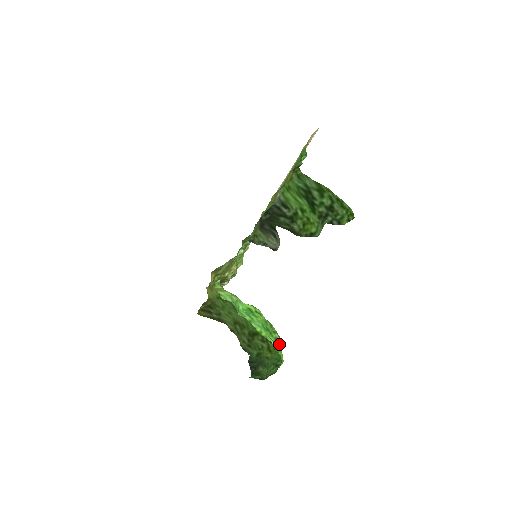
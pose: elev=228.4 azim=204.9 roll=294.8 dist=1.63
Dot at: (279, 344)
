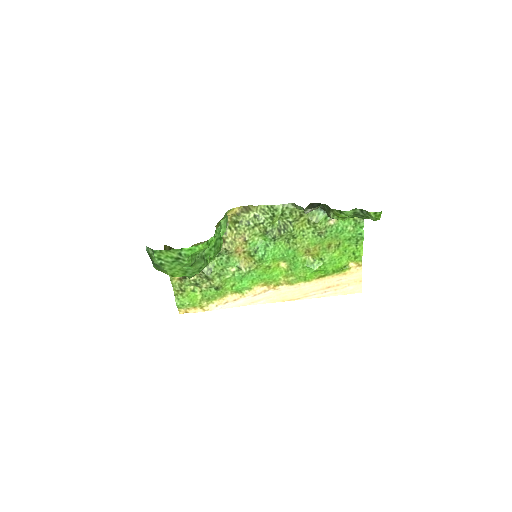
Dot at: (198, 264)
